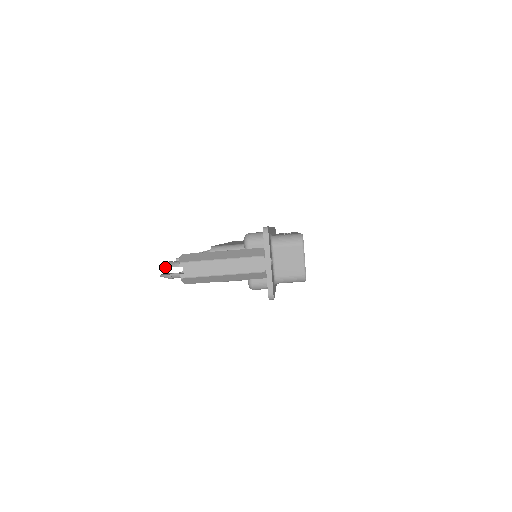
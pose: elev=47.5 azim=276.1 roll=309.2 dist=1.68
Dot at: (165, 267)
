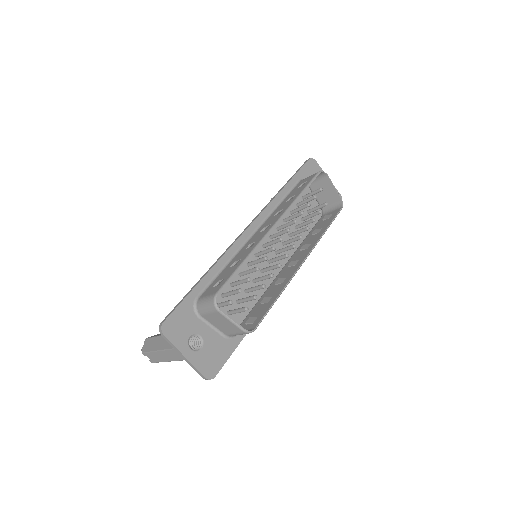
Dot at: occluded
